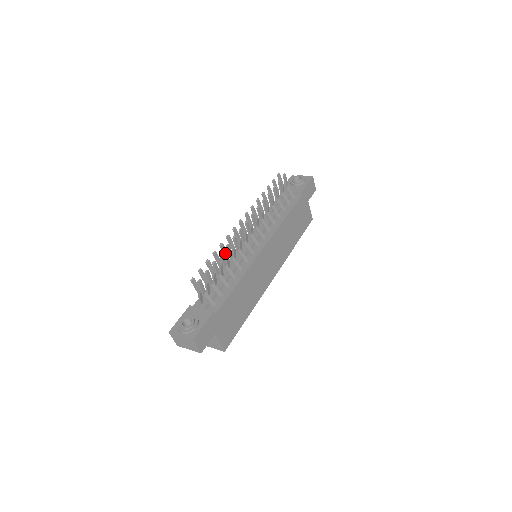
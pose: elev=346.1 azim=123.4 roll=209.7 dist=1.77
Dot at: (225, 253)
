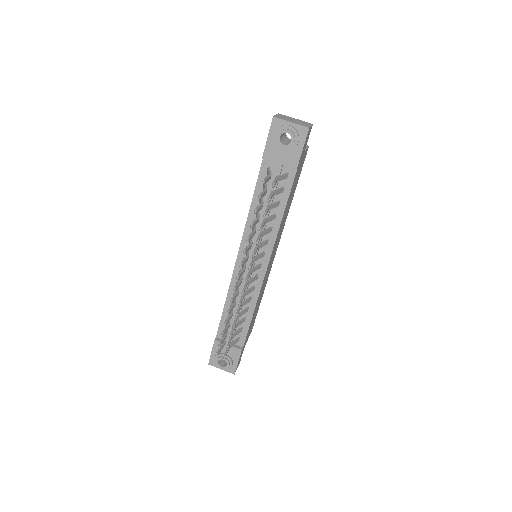
Dot at: occluded
